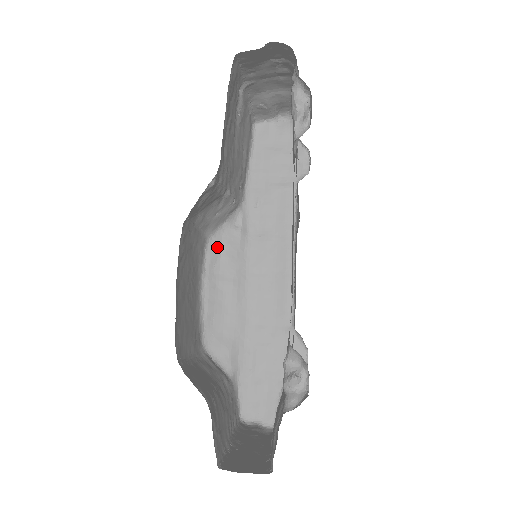
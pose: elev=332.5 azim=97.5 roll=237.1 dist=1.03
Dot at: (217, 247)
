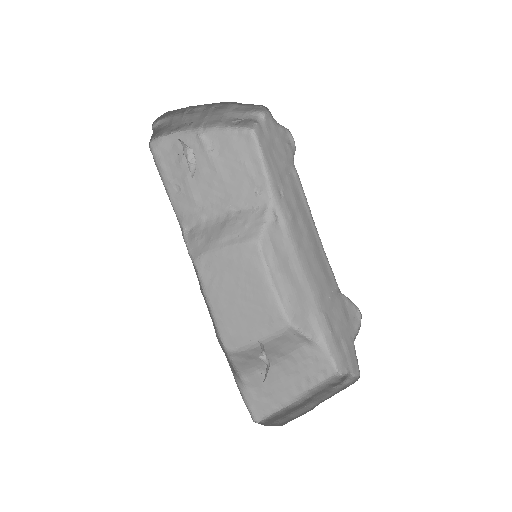
Dot at: (268, 244)
